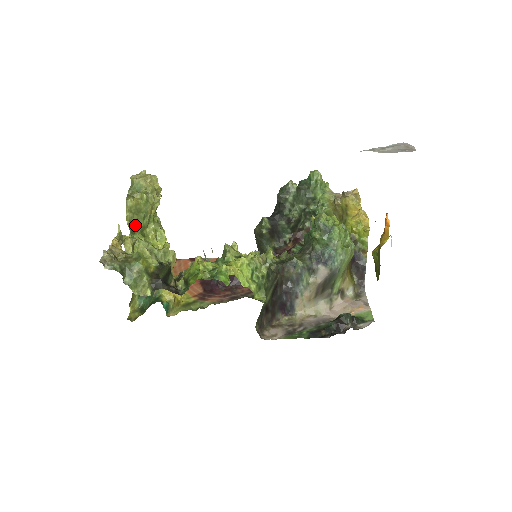
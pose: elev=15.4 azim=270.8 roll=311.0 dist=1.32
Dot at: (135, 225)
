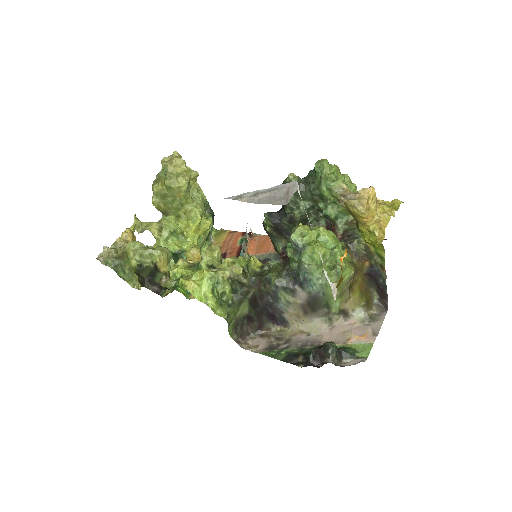
Dot at: (166, 208)
